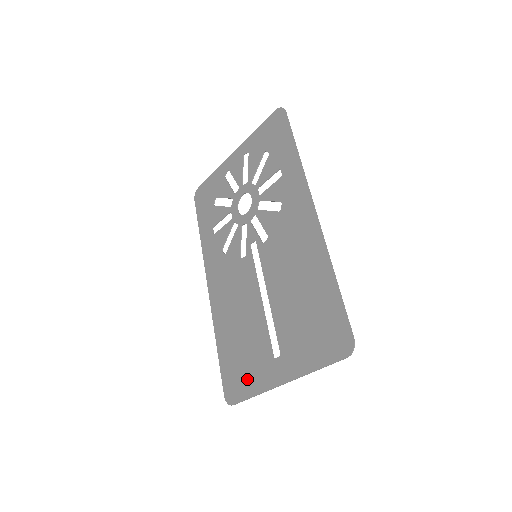
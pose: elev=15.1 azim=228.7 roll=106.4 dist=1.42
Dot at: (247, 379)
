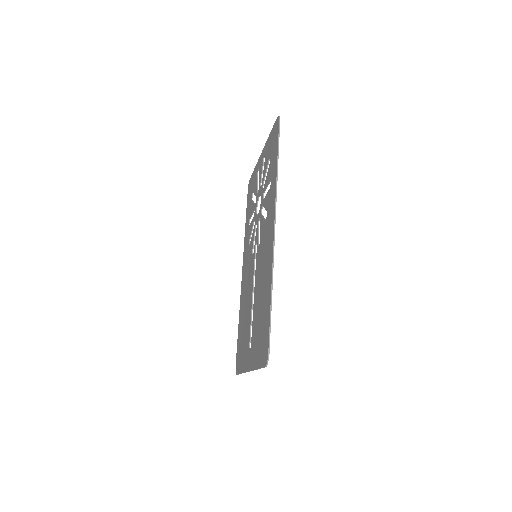
Dot at: (241, 358)
